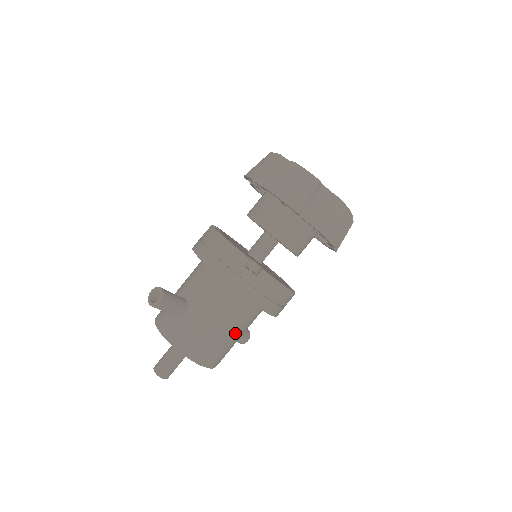
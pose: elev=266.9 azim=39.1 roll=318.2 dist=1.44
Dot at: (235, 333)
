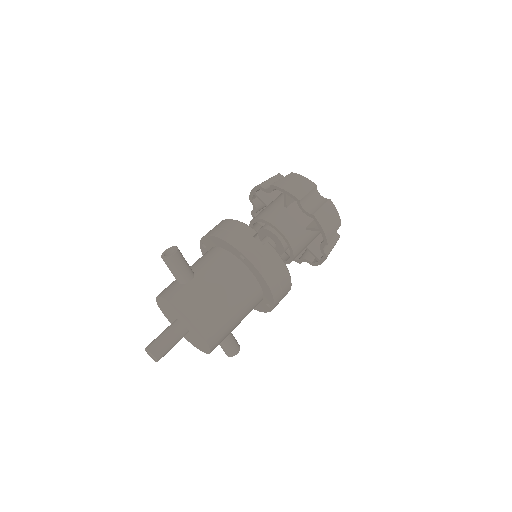
Dot at: (236, 308)
